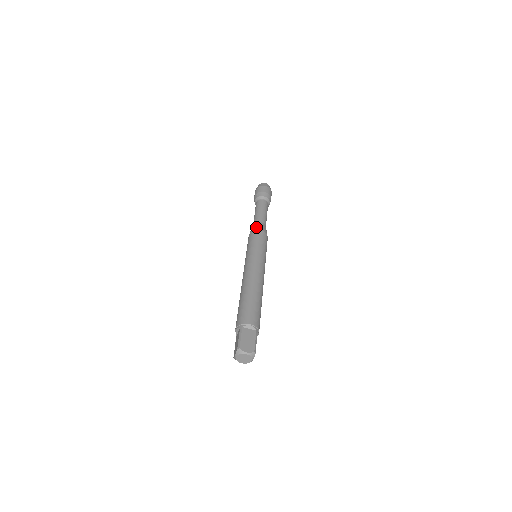
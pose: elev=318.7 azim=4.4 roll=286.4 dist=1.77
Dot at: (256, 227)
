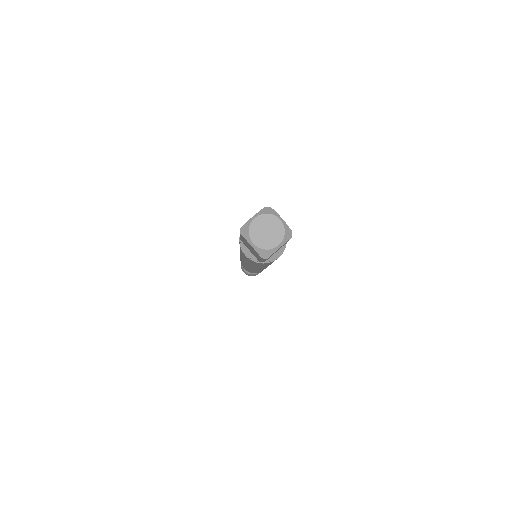
Dot at: occluded
